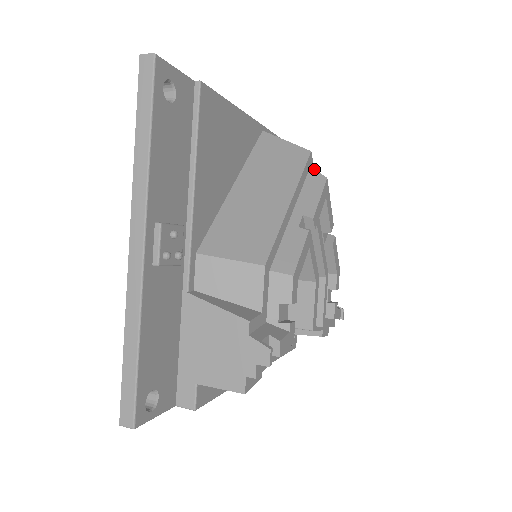
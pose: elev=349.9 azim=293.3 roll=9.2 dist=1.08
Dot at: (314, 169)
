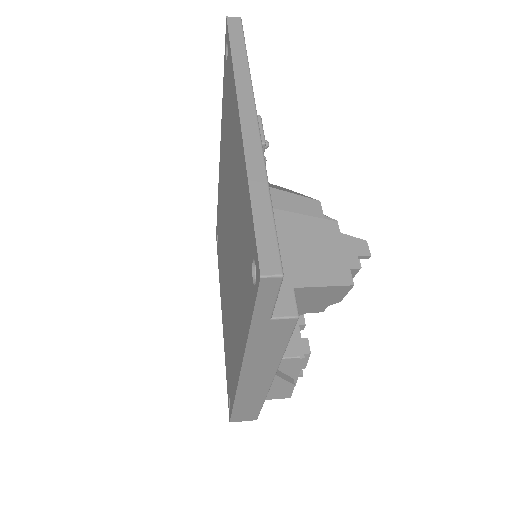
Dot at: occluded
